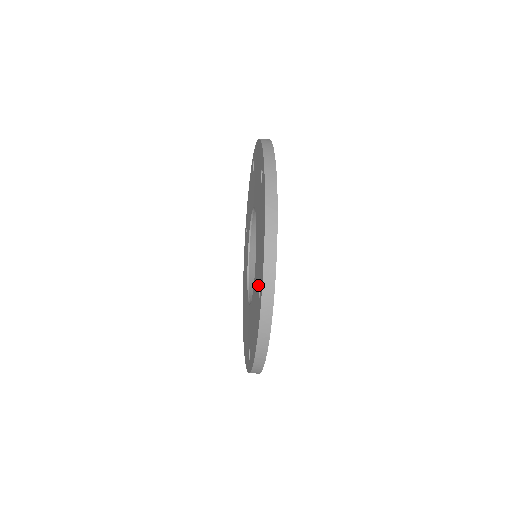
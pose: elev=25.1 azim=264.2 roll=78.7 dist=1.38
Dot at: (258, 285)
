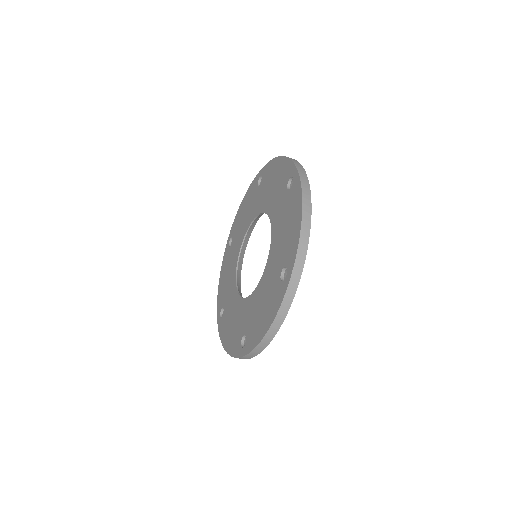
Dot at: (285, 191)
